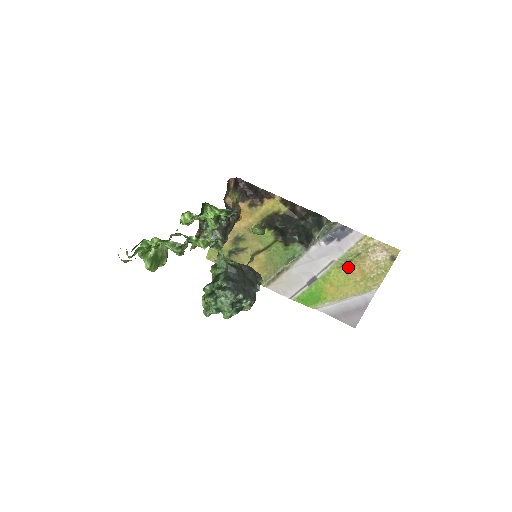
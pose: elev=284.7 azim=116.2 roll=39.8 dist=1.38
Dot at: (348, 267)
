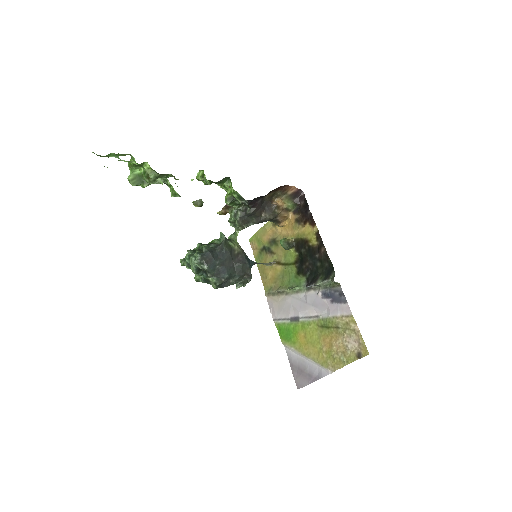
Dot at: (324, 331)
